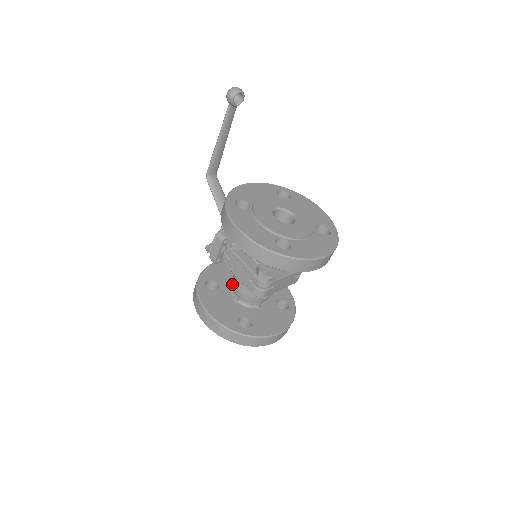
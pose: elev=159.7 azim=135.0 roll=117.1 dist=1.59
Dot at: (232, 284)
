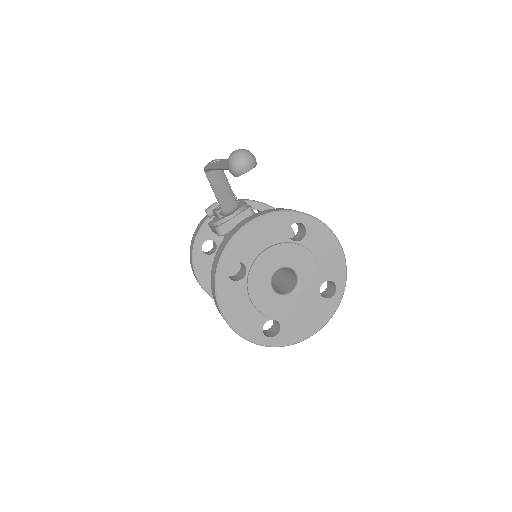
Dot at: occluded
